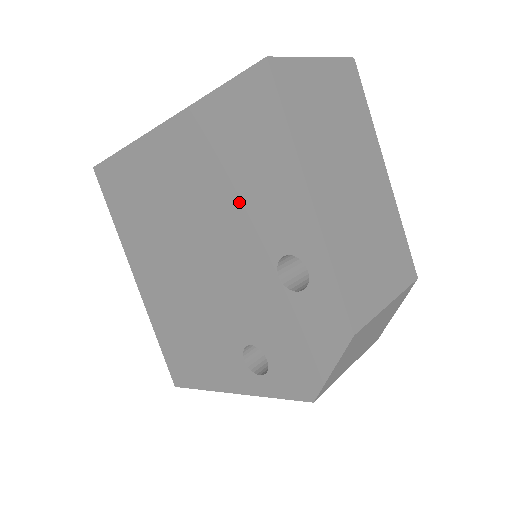
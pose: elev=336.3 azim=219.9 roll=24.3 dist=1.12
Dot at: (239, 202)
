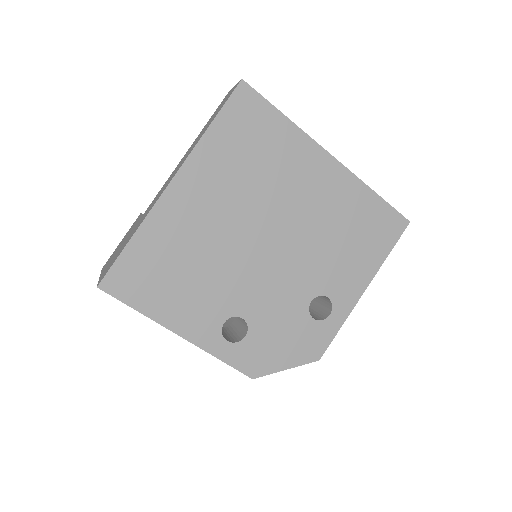
Dot at: (332, 249)
